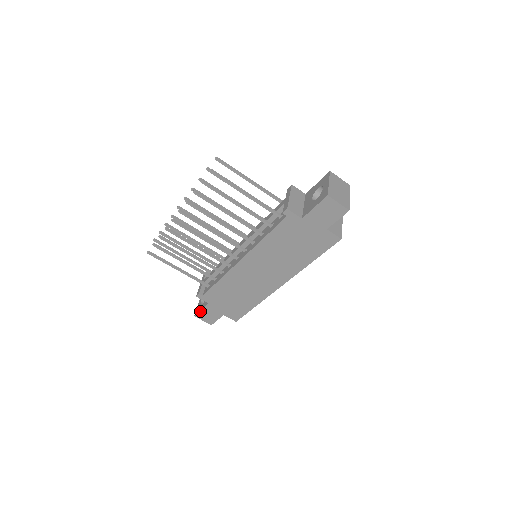
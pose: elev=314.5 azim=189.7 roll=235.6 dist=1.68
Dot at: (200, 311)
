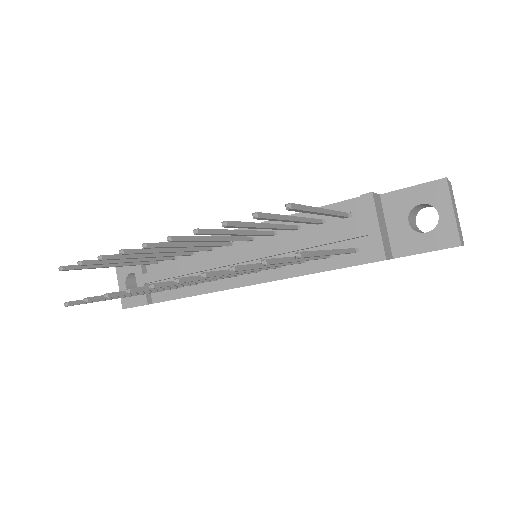
Dot at: (136, 306)
